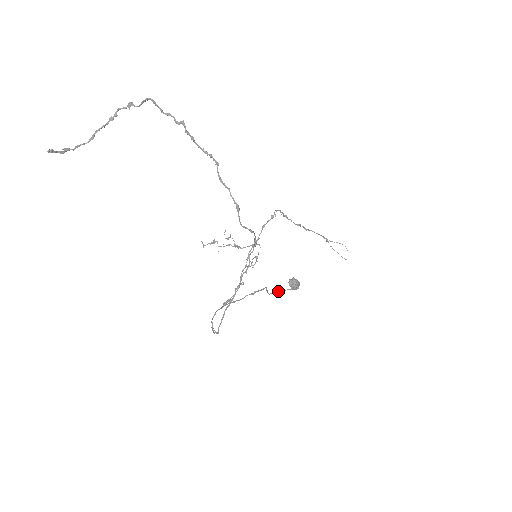
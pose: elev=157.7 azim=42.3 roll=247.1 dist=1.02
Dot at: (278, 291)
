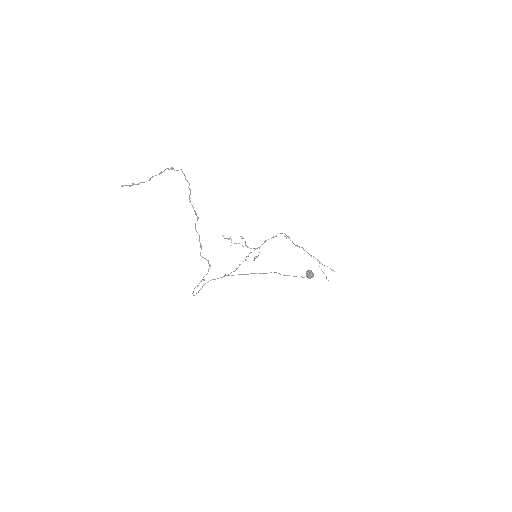
Dot at: occluded
